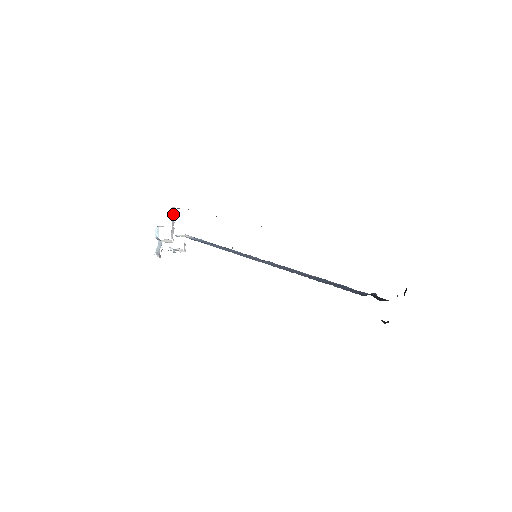
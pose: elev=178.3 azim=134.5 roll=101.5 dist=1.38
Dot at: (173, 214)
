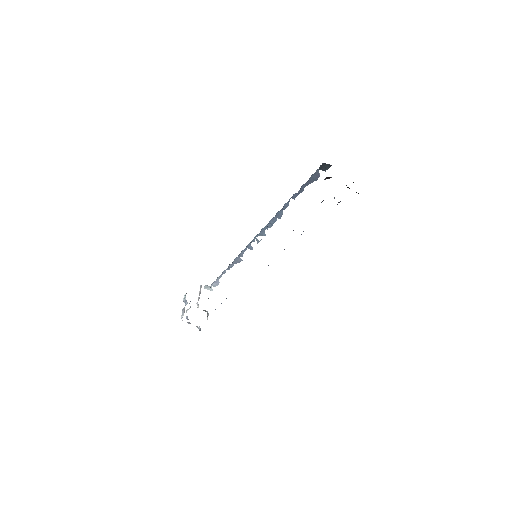
Dot at: (200, 289)
